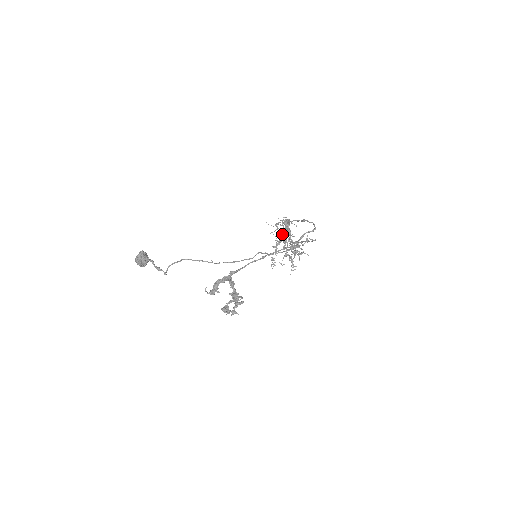
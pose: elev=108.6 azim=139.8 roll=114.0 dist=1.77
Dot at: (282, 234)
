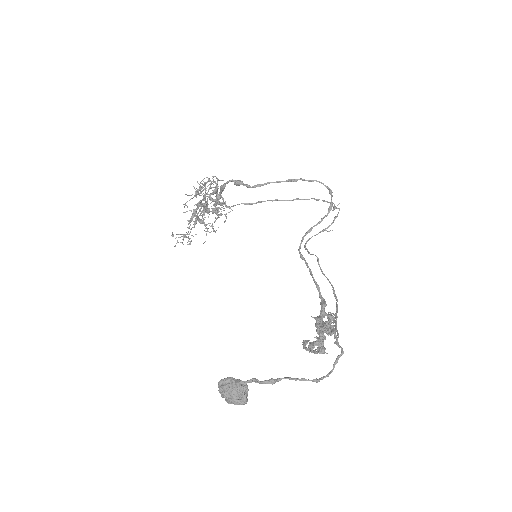
Dot at: (207, 200)
